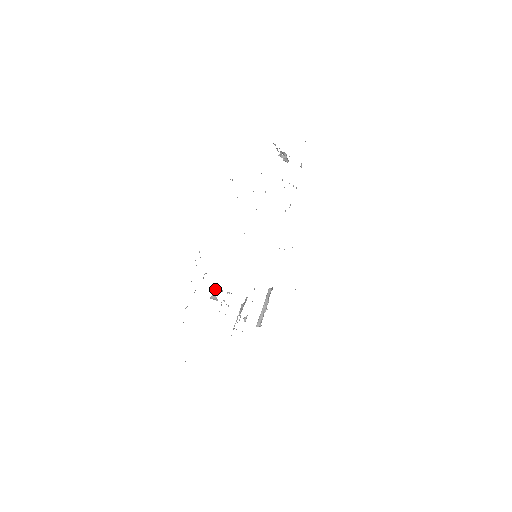
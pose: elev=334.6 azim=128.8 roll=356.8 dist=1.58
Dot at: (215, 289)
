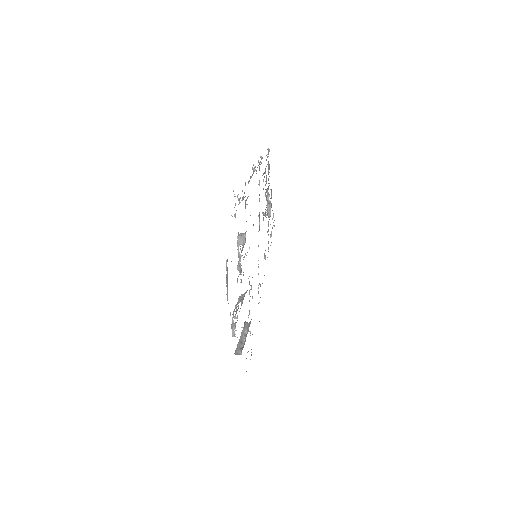
Dot at: (241, 233)
